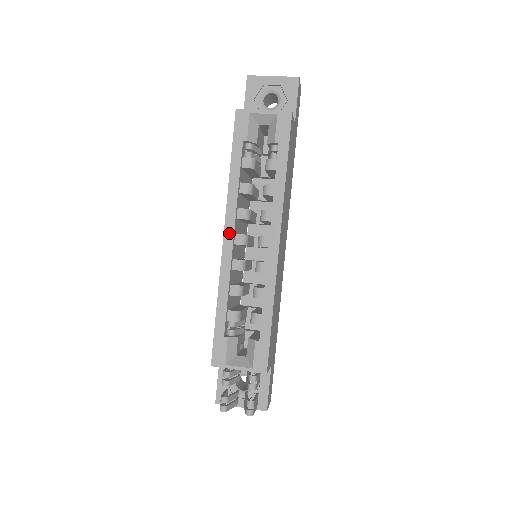
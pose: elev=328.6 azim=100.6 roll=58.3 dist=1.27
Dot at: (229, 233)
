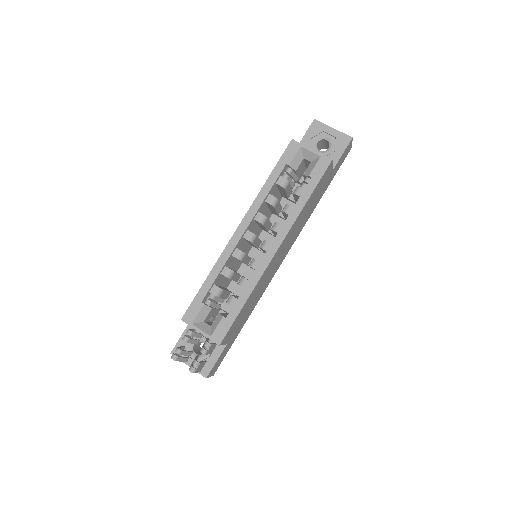
Dot at: (243, 227)
